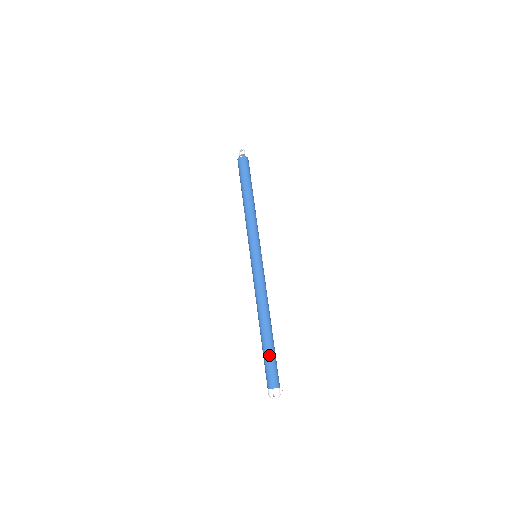
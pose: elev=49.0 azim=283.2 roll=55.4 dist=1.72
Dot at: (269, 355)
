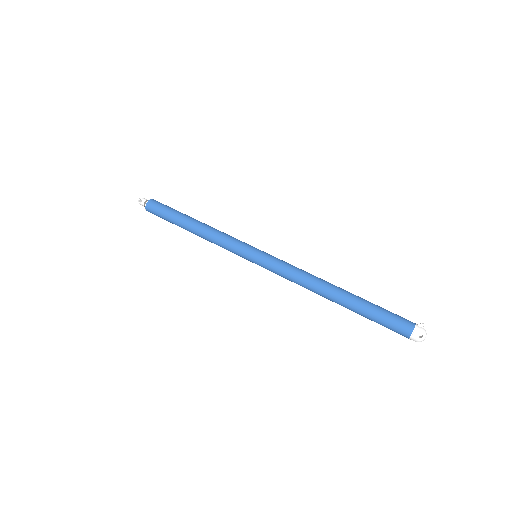
Dot at: (371, 312)
